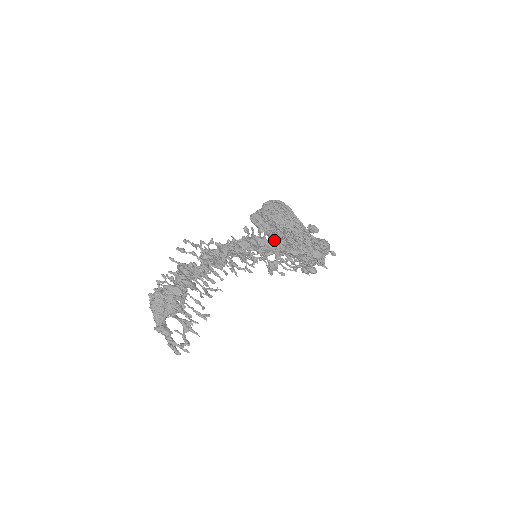
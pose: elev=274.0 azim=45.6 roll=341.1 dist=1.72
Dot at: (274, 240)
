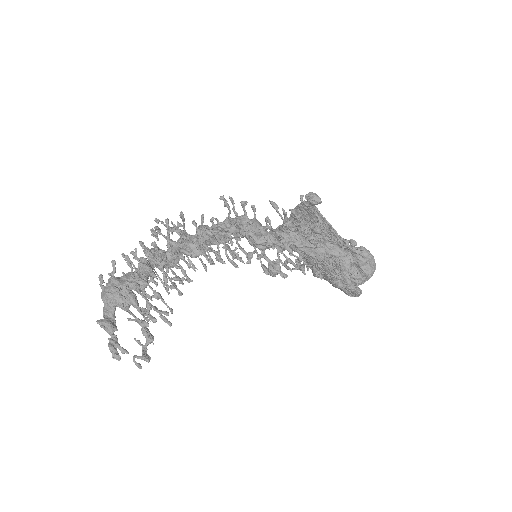
Dot at: (270, 224)
